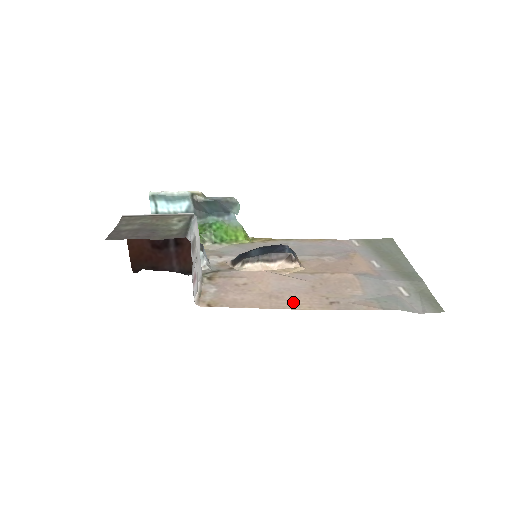
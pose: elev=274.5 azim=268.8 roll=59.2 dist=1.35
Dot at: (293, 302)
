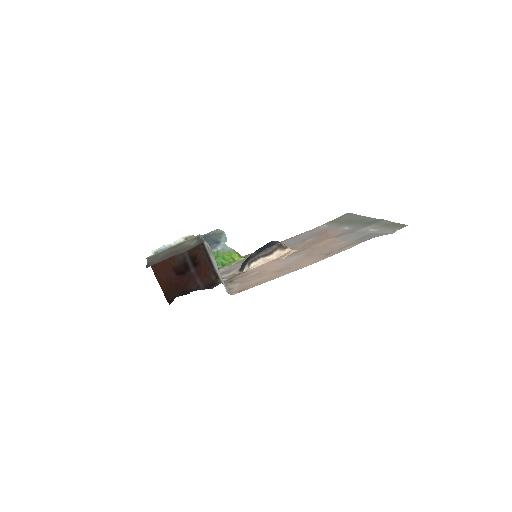
Dot at: (300, 266)
